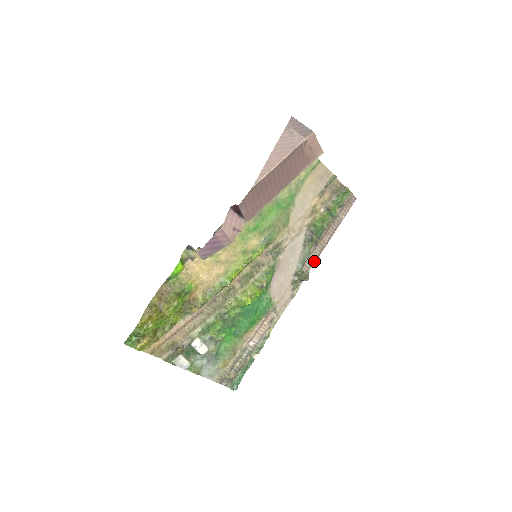
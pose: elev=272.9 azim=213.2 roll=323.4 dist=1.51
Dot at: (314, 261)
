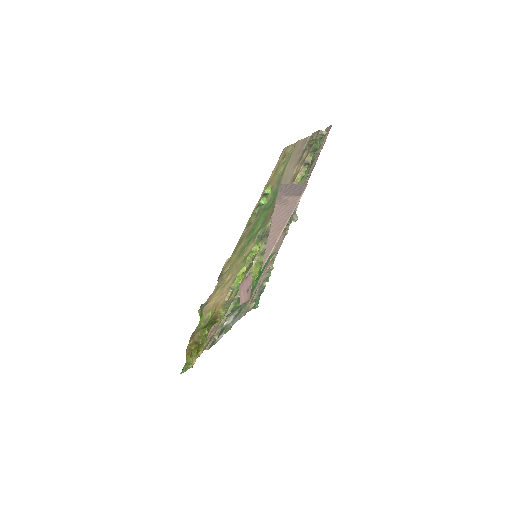
Dot at: (299, 201)
